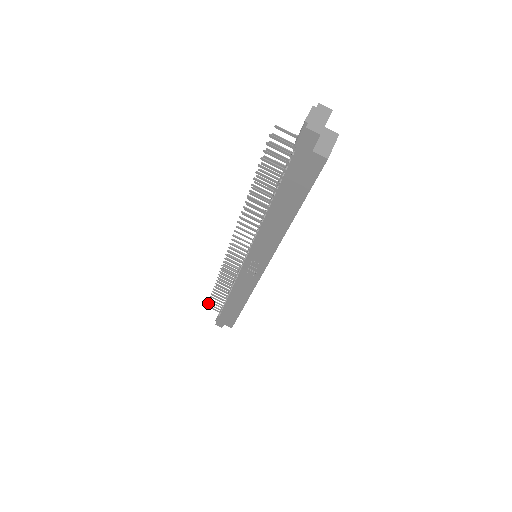
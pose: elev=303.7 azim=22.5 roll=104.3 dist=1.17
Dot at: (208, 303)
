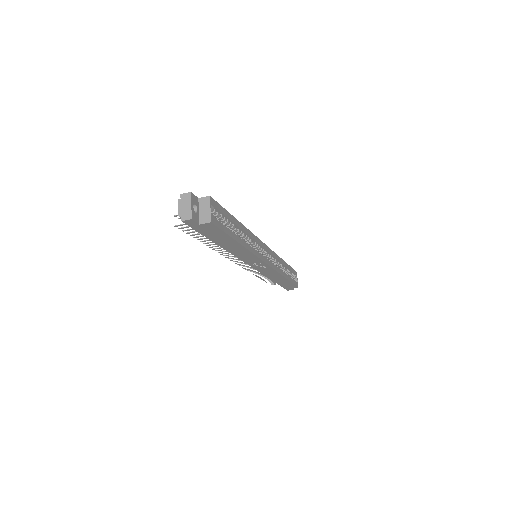
Dot at: occluded
